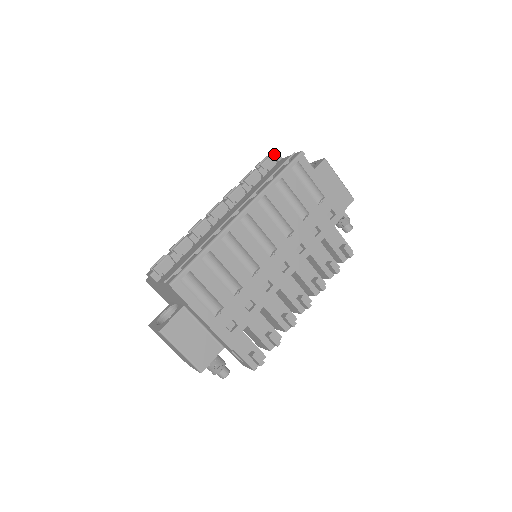
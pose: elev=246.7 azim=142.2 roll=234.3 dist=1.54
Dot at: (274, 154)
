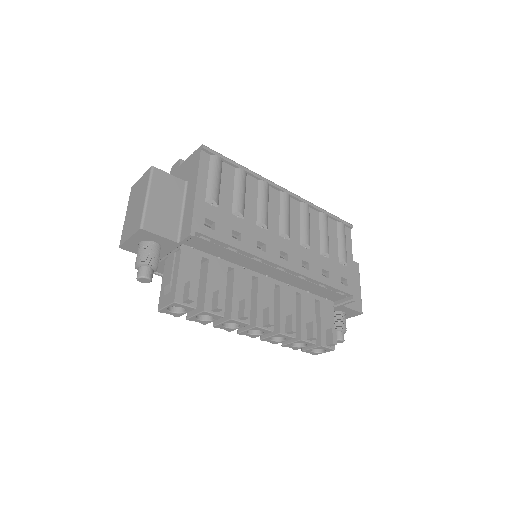
Dot at: occluded
